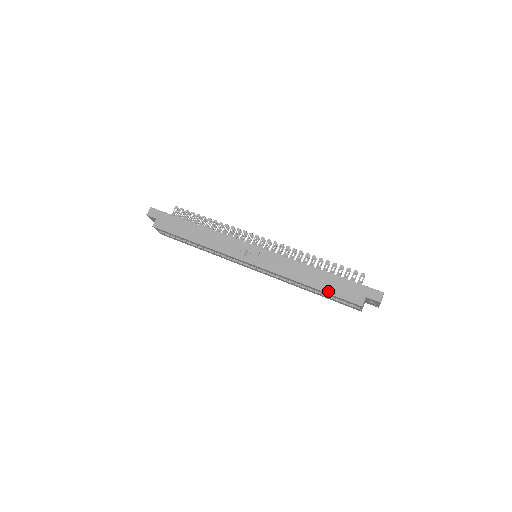
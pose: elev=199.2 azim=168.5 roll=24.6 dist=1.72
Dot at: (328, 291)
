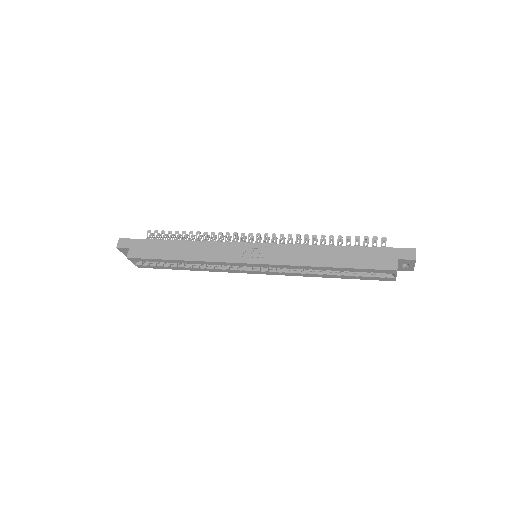
Dot at: (352, 266)
